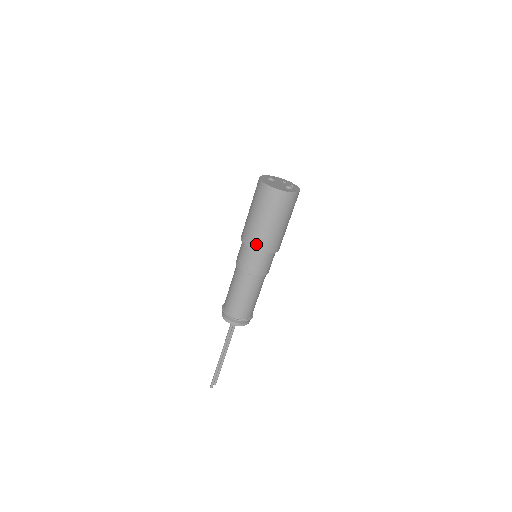
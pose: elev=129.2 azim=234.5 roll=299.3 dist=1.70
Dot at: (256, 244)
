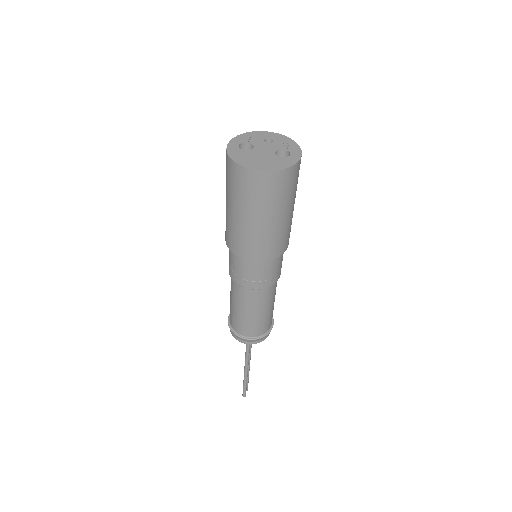
Dot at: (257, 254)
